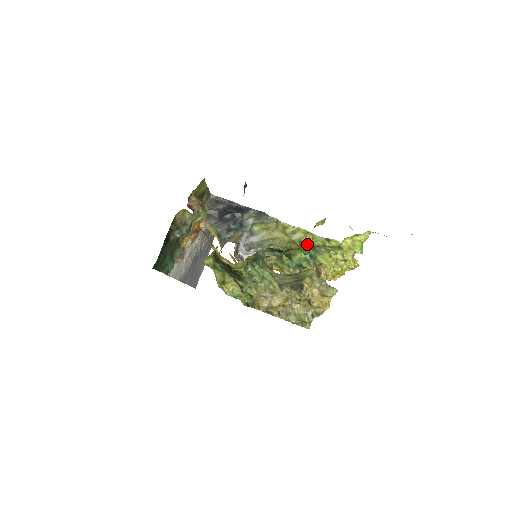
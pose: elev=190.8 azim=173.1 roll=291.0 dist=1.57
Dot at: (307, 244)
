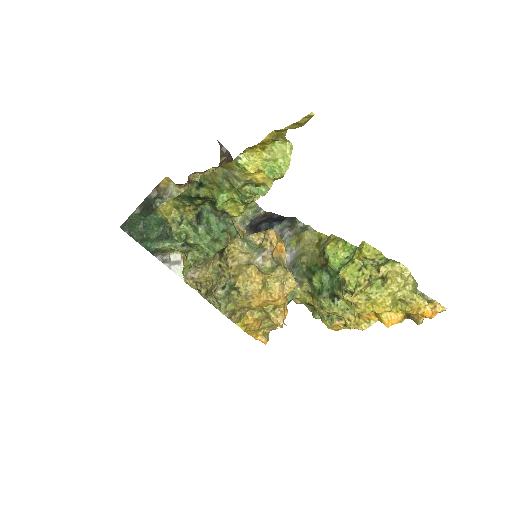
Dot at: (332, 252)
